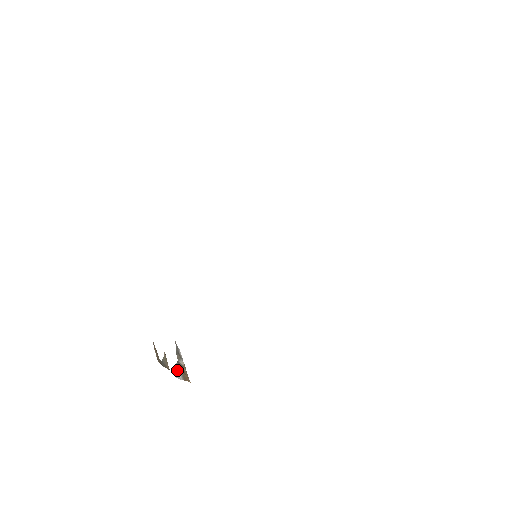
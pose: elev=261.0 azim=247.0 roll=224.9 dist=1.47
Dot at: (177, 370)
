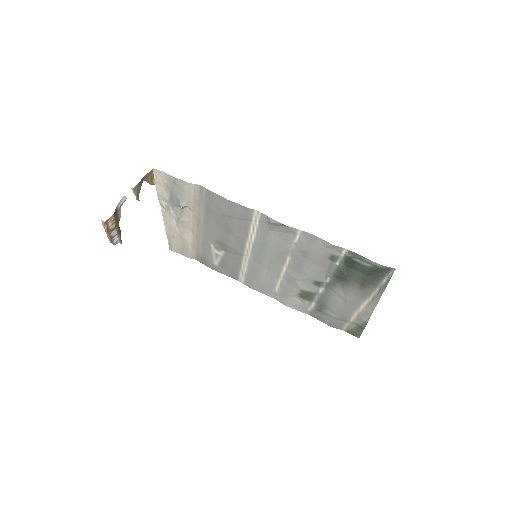
Dot at: (120, 210)
